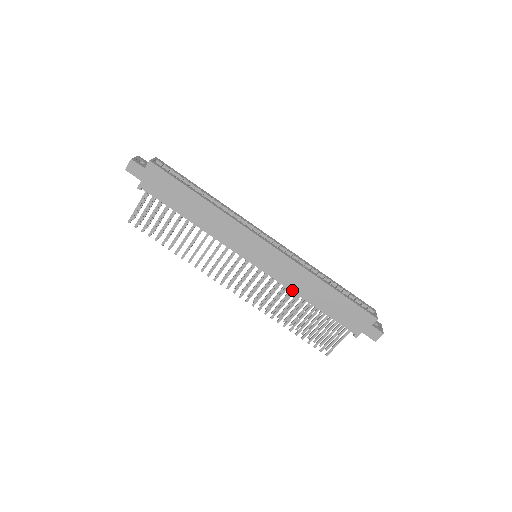
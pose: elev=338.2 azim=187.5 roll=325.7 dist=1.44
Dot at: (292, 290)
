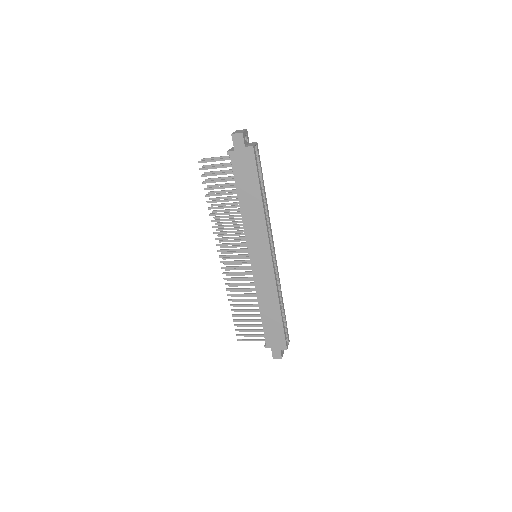
Dot at: (257, 294)
